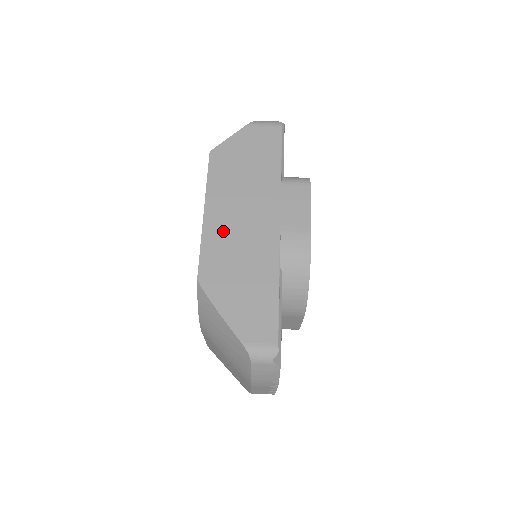
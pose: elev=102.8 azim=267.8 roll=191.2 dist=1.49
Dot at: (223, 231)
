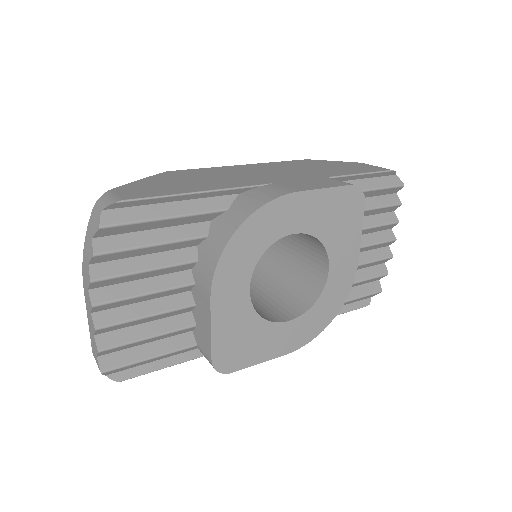
Dot at: (233, 170)
